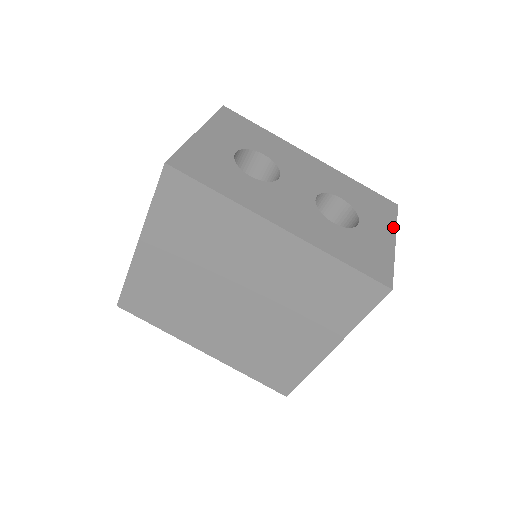
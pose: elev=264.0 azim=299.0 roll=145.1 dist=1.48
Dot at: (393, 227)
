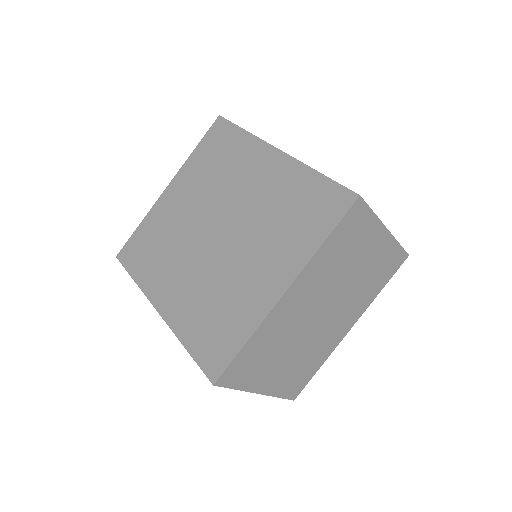
Dot at: occluded
